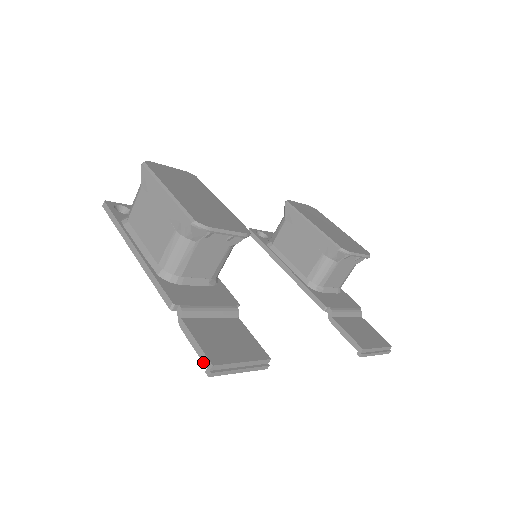
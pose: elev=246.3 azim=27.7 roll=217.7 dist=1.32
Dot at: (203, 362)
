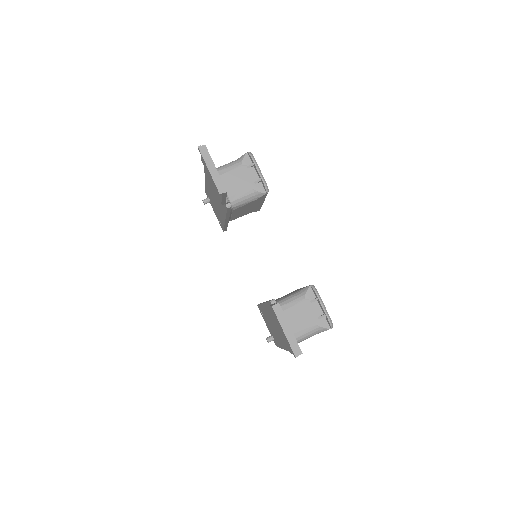
Dot at: occluded
